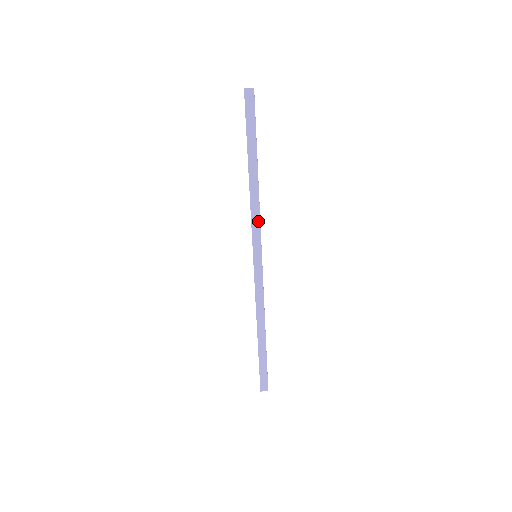
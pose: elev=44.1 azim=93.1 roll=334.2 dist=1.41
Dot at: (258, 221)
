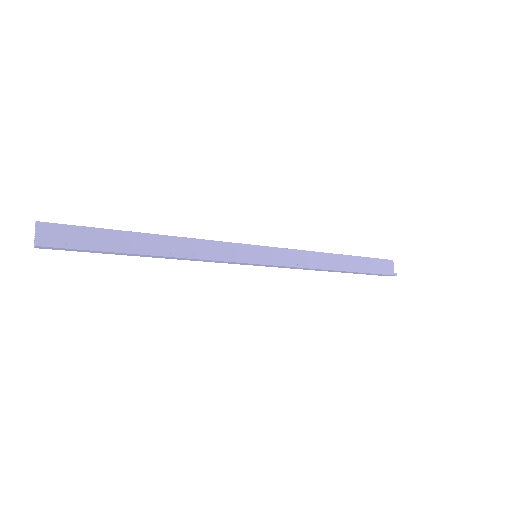
Dot at: (215, 261)
